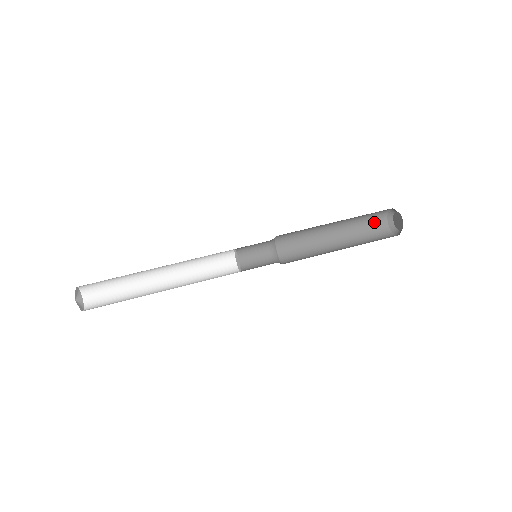
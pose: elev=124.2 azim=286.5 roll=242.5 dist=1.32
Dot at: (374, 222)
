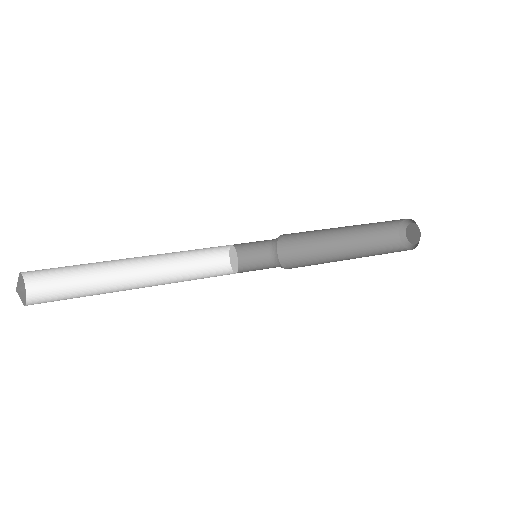
Dot at: (385, 234)
